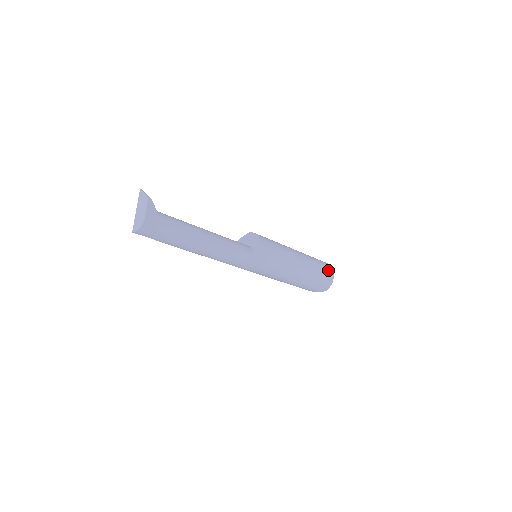
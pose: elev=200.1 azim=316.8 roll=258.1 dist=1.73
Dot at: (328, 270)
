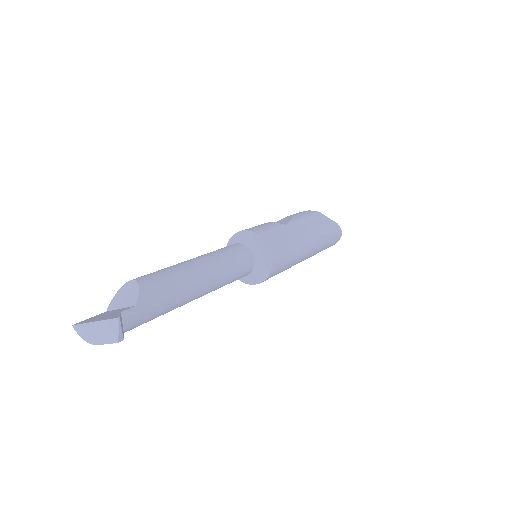
Dot at: (330, 246)
